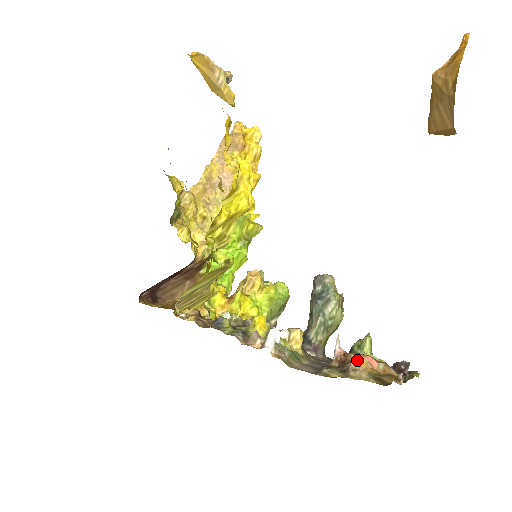
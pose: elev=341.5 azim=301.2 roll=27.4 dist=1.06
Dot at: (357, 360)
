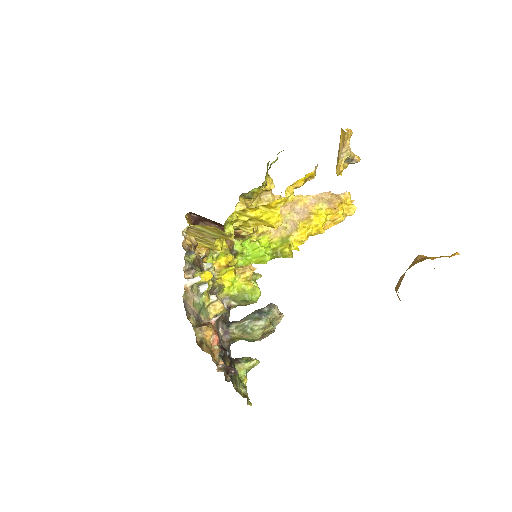
Dot at: (208, 328)
